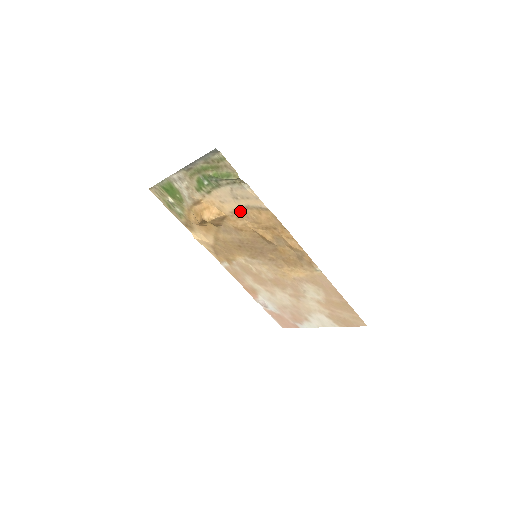
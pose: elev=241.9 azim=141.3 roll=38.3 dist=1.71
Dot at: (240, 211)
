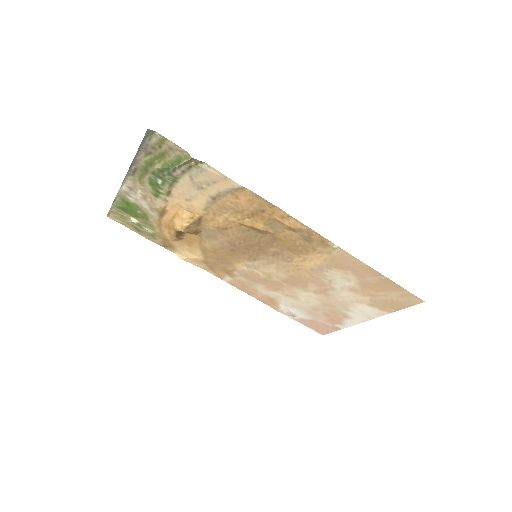
Dot at: (213, 204)
